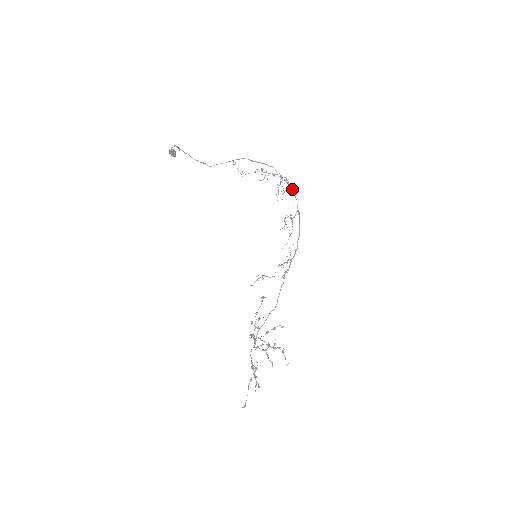
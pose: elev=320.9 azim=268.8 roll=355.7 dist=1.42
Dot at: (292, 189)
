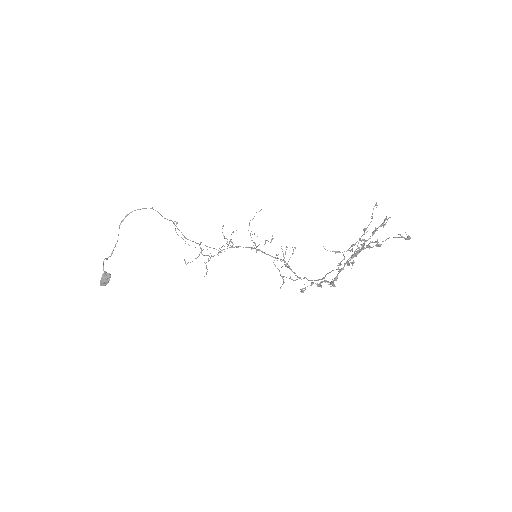
Dot at: (236, 246)
